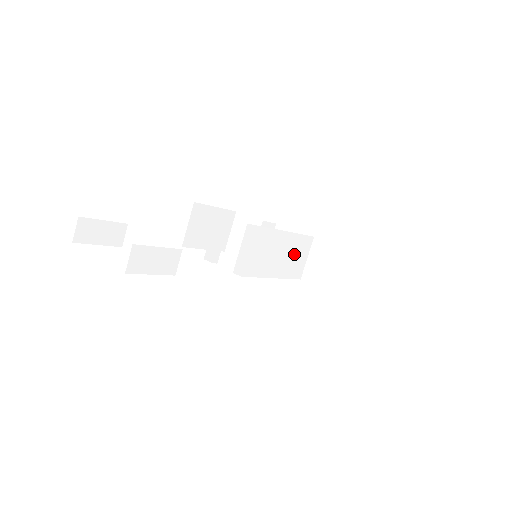
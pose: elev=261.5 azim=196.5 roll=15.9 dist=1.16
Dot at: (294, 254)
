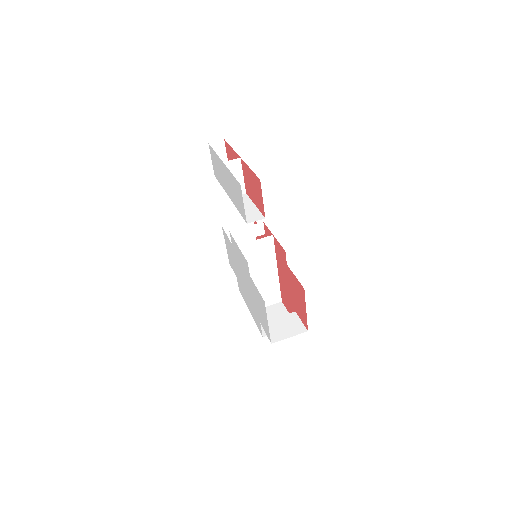
Dot at: (265, 291)
